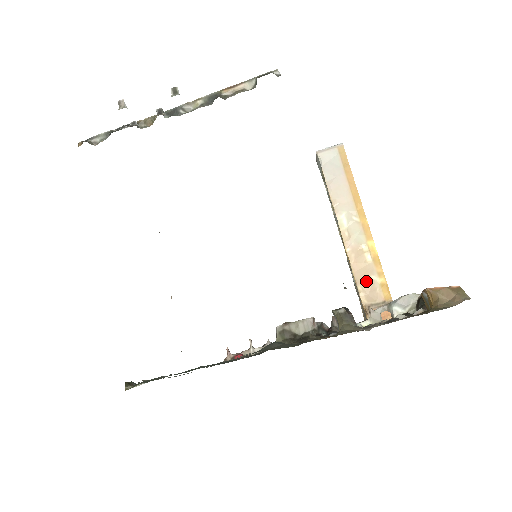
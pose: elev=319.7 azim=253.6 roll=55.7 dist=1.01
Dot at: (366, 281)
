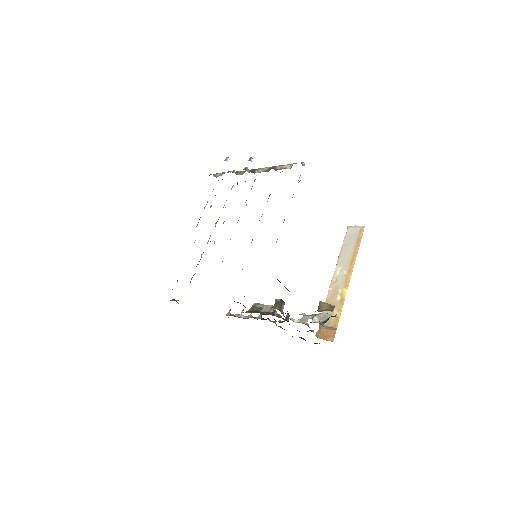
Dot at: (329, 311)
